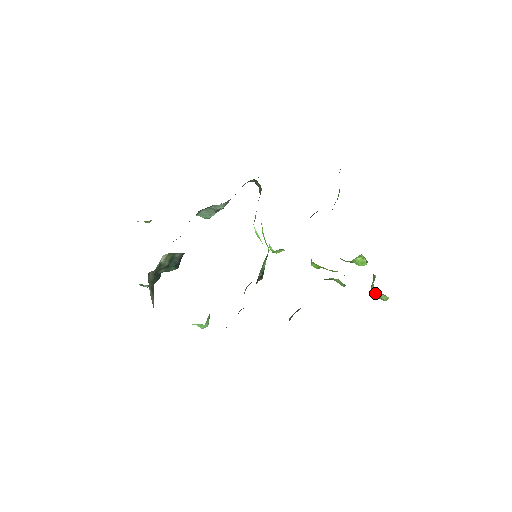
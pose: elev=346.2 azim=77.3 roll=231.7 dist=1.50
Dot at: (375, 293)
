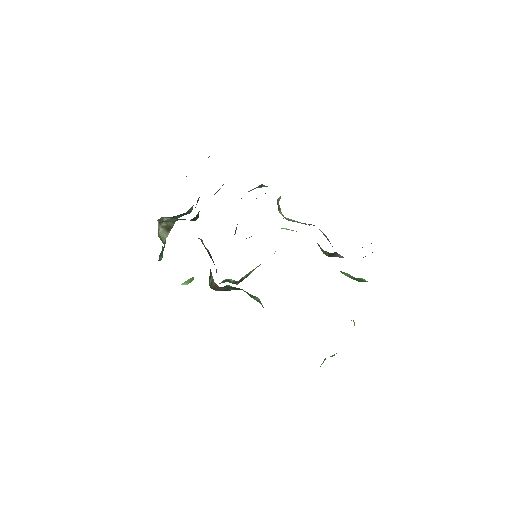
Dot at: occluded
